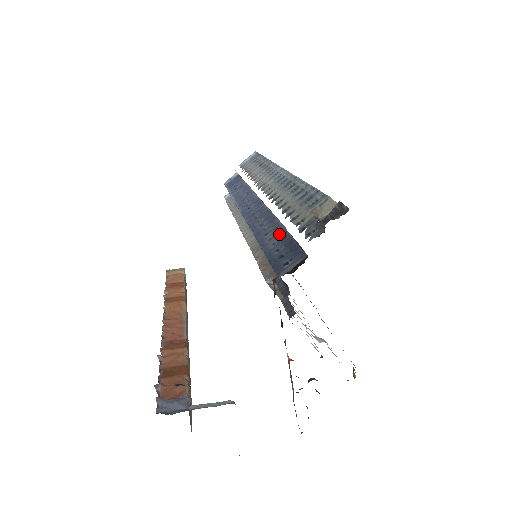
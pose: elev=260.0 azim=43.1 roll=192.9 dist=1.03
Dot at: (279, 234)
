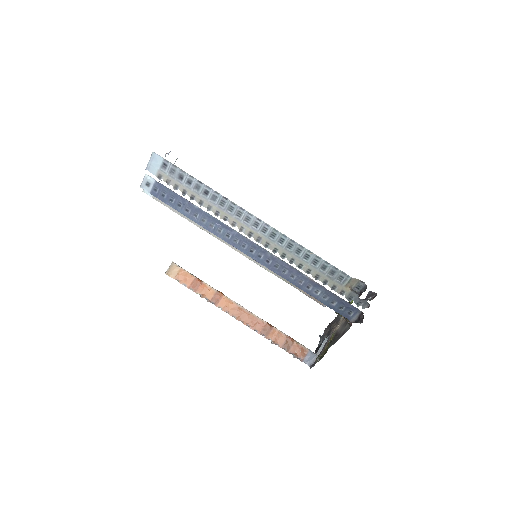
Dot at: (322, 291)
